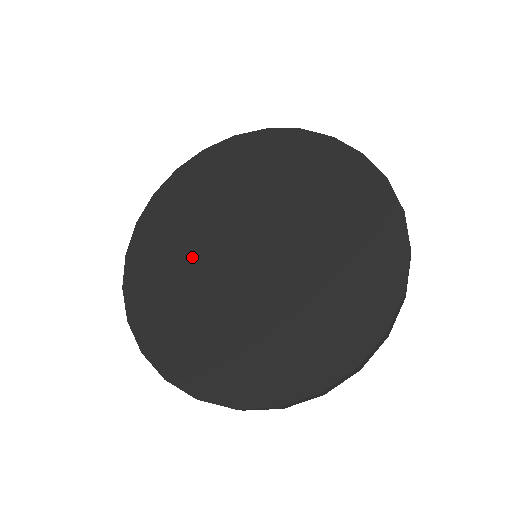
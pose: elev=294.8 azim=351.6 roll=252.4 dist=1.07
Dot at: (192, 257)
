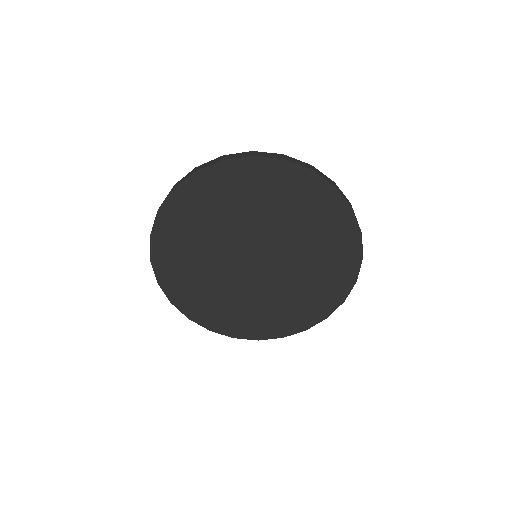
Dot at: (212, 273)
